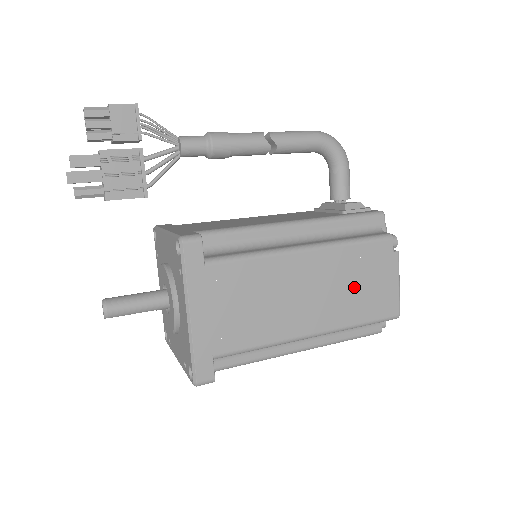
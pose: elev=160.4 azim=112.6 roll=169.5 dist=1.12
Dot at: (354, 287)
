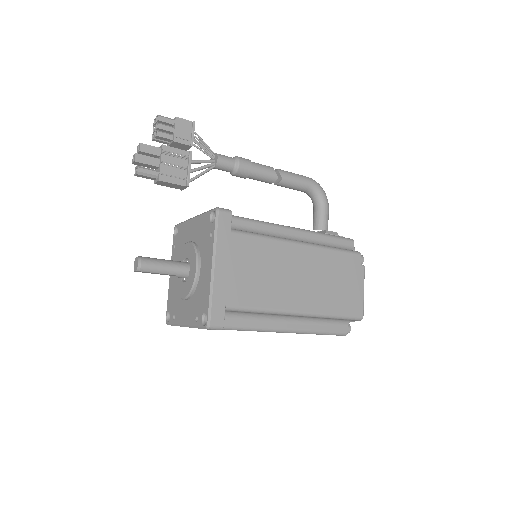
Dot at: (332, 283)
